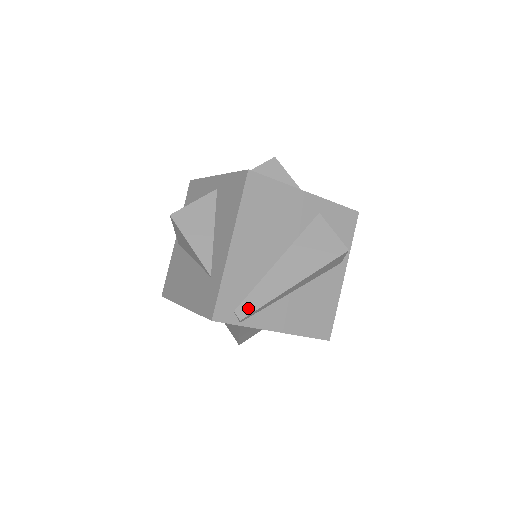
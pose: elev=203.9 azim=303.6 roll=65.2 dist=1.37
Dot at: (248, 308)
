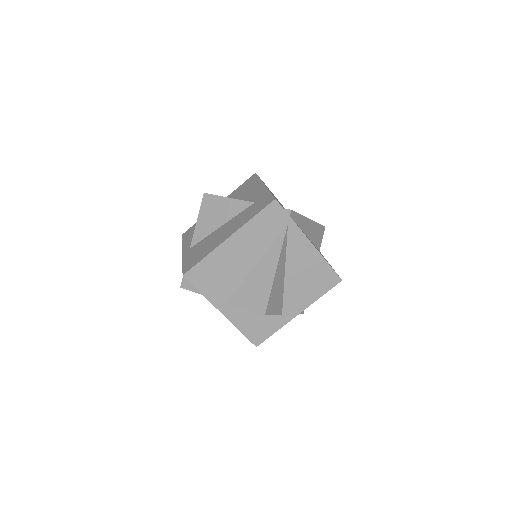
Dot at: occluded
